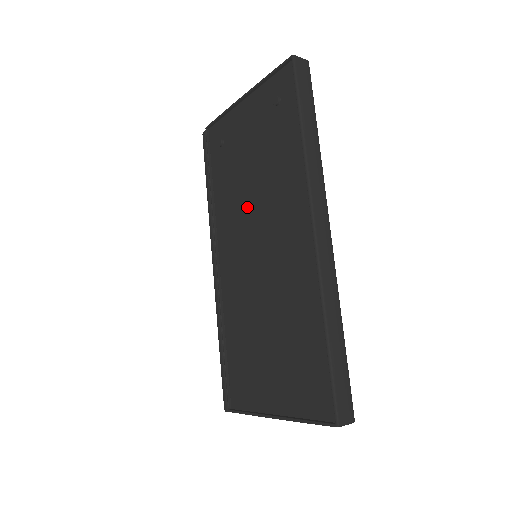
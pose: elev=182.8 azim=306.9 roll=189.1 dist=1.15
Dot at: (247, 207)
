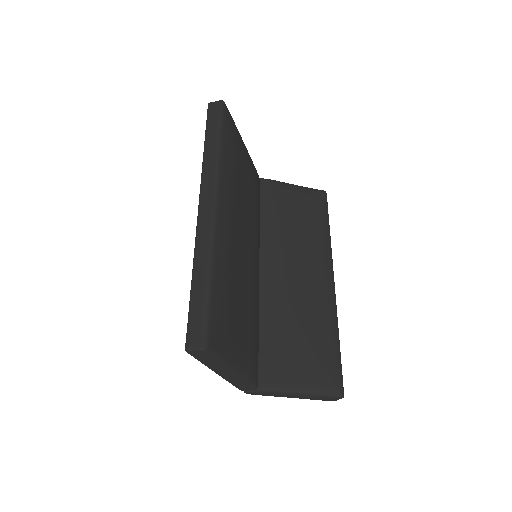
Dot at: occluded
